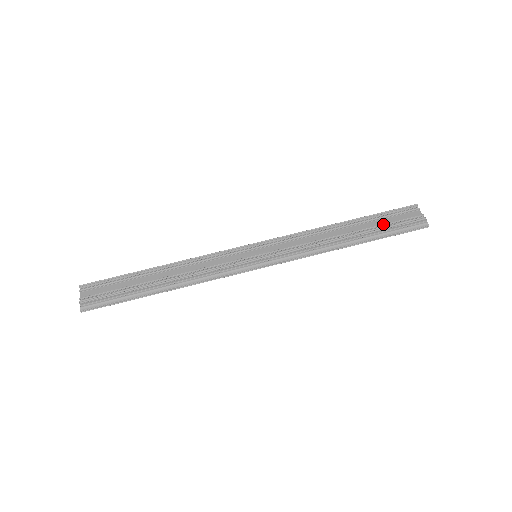
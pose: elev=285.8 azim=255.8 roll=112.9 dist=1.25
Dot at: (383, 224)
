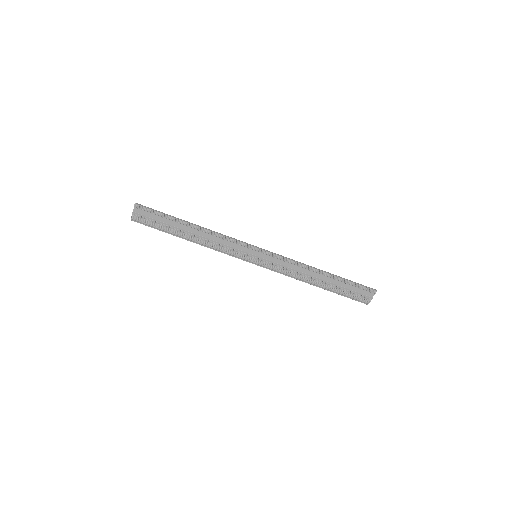
Dot at: (344, 289)
